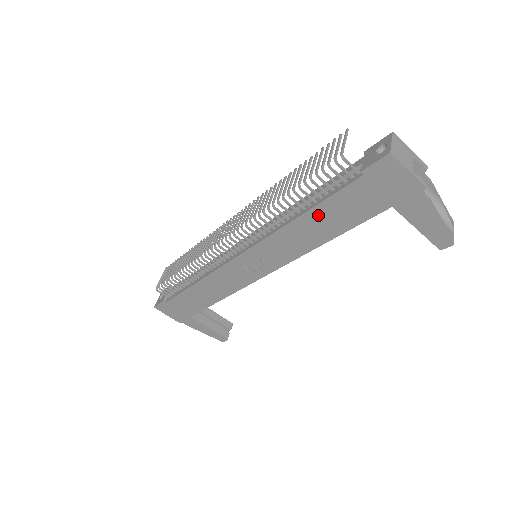
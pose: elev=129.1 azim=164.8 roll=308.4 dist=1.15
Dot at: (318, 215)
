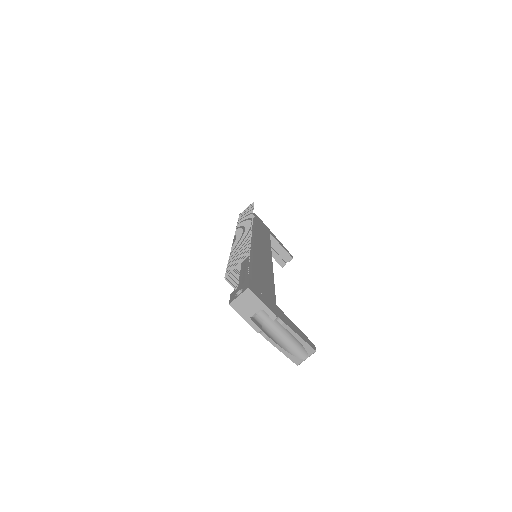
Dot at: occluded
